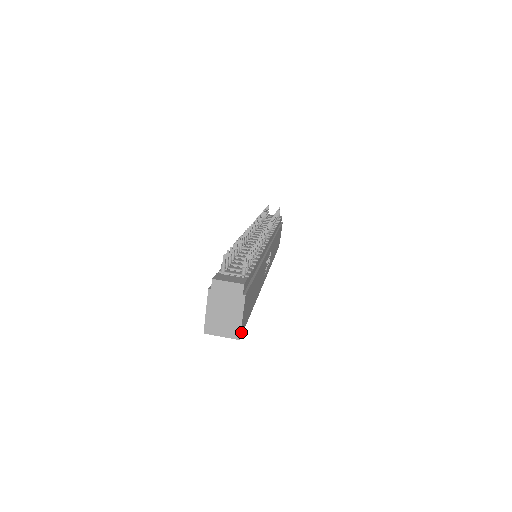
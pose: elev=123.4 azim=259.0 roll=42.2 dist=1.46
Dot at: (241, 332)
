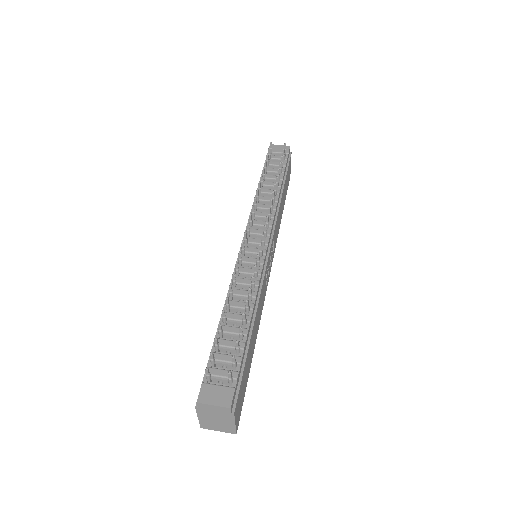
Dot at: (237, 426)
